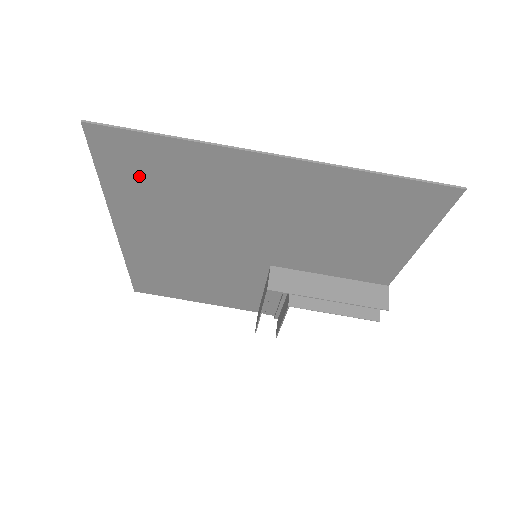
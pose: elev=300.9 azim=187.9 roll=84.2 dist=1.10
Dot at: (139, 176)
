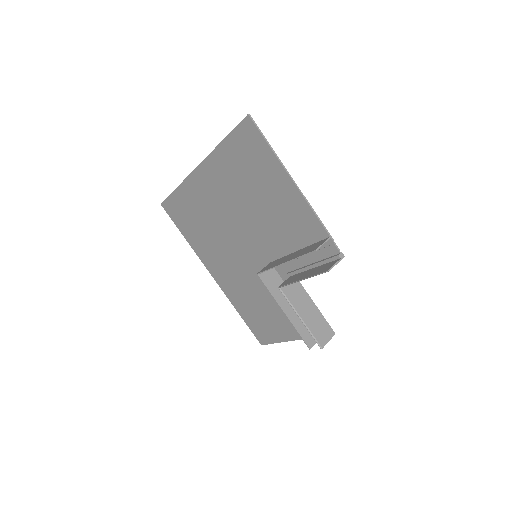
Dot at: (188, 223)
